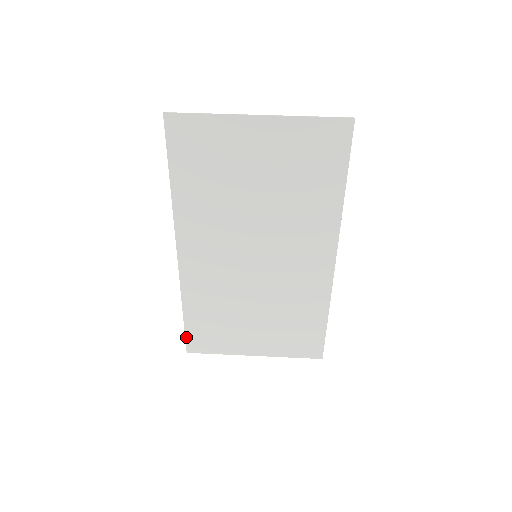
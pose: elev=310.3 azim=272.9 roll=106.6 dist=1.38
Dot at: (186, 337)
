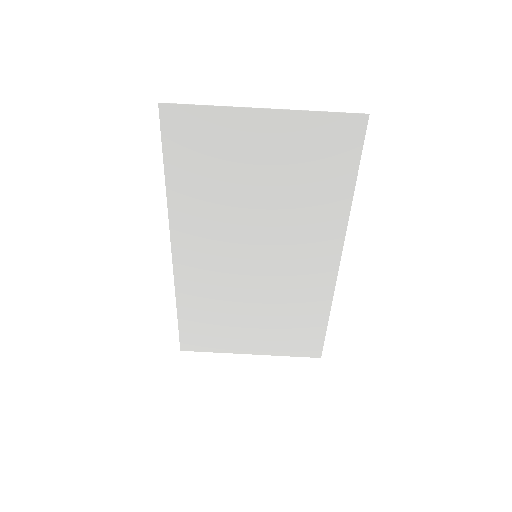
Dot at: (180, 335)
